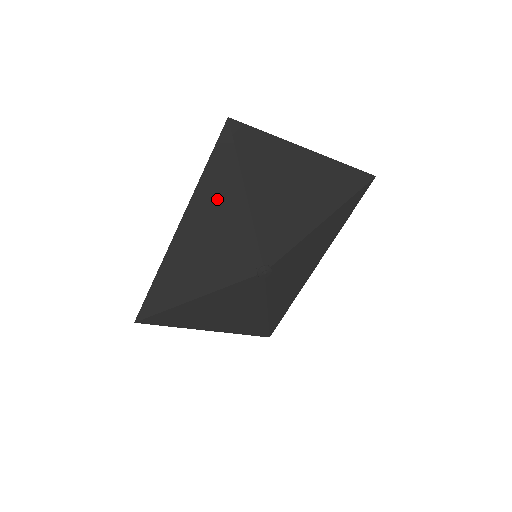
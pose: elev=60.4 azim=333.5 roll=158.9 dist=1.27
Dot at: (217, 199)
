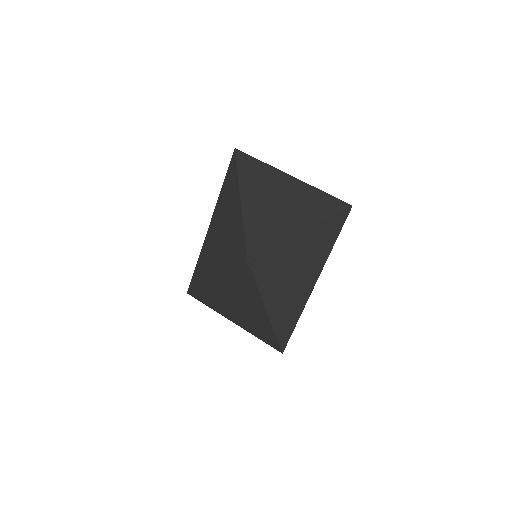
Dot at: (228, 202)
